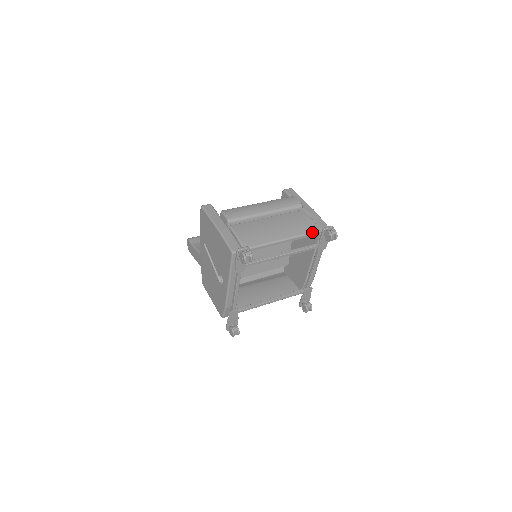
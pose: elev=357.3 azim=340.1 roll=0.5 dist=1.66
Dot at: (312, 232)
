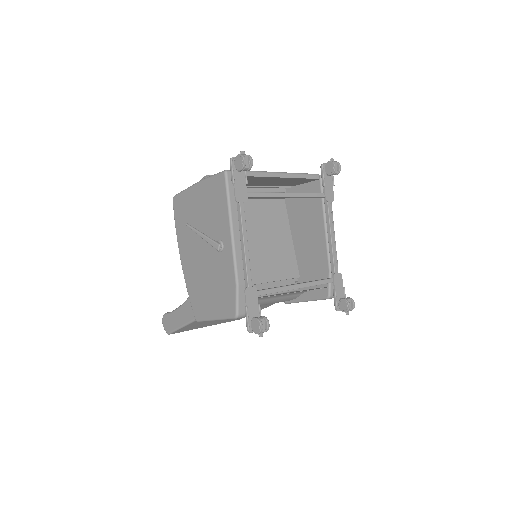
Dot at: (310, 174)
